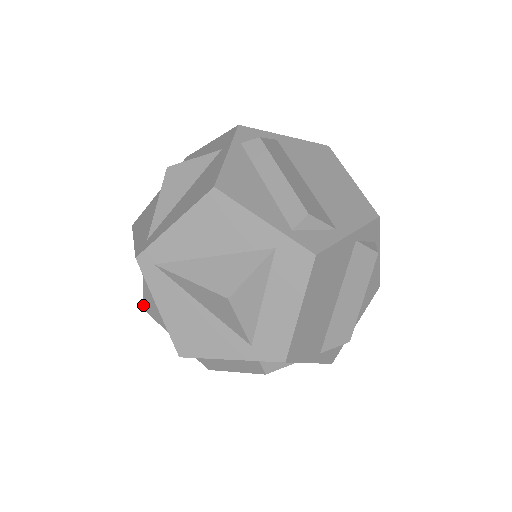
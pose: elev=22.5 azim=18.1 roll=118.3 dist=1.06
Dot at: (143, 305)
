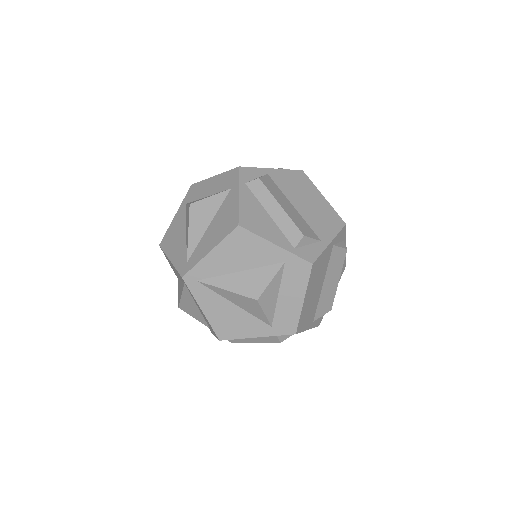
Dot at: (179, 305)
